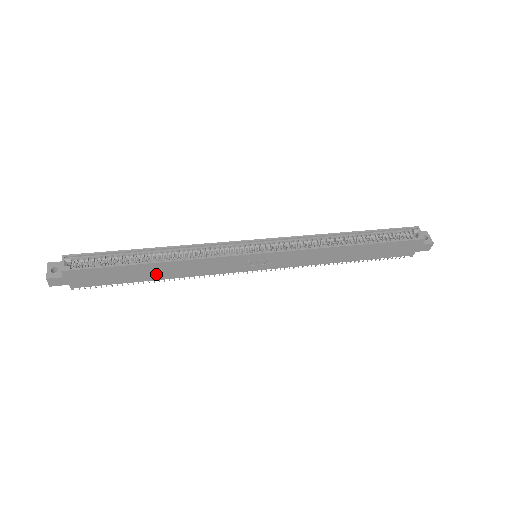
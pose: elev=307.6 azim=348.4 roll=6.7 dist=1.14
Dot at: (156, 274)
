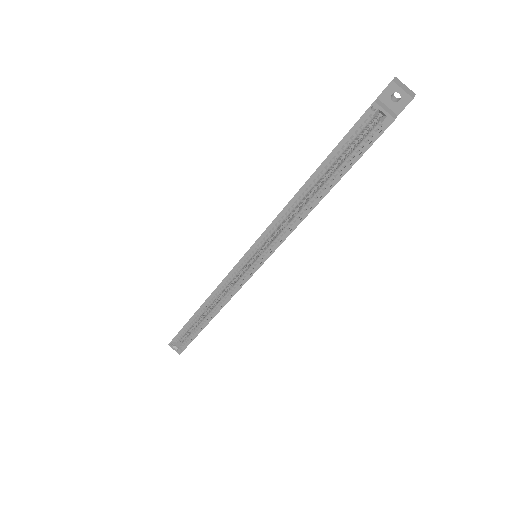
Dot at: occluded
